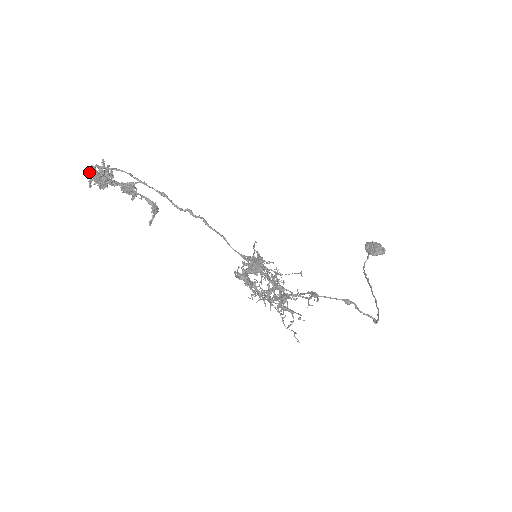
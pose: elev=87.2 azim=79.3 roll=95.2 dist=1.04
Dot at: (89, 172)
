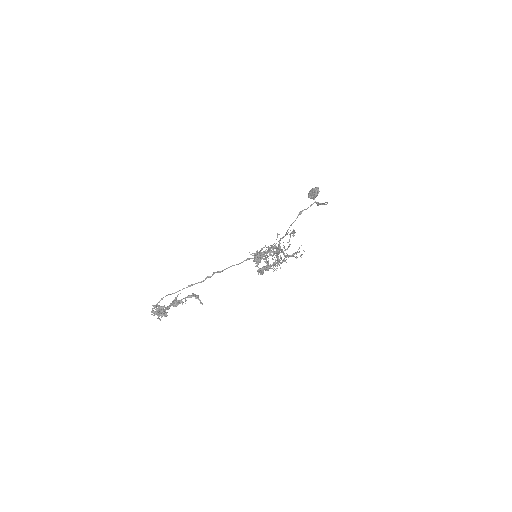
Dot at: (153, 315)
